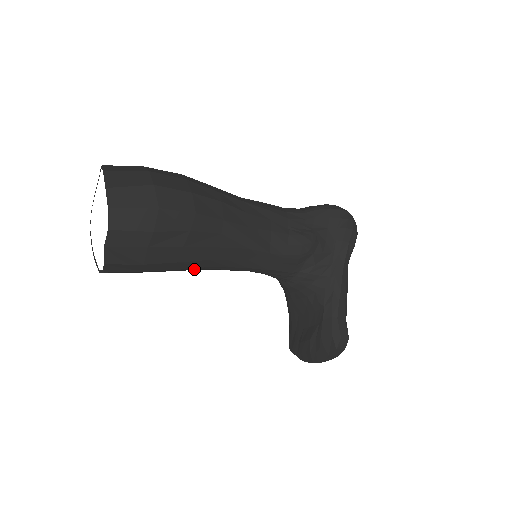
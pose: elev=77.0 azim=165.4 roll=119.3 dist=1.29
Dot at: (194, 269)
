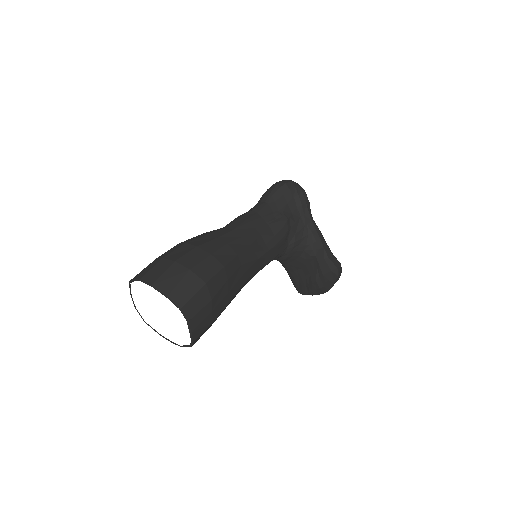
Dot at: occluded
